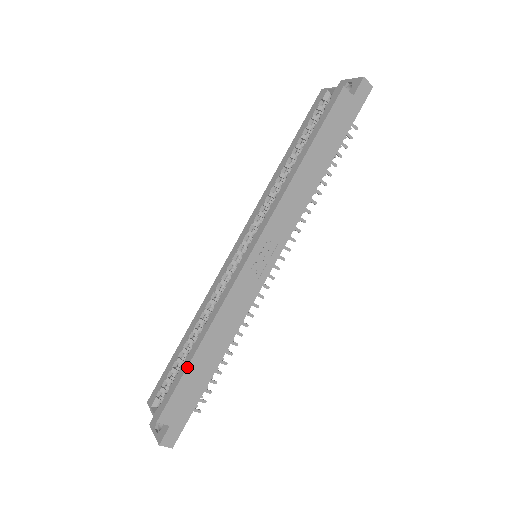
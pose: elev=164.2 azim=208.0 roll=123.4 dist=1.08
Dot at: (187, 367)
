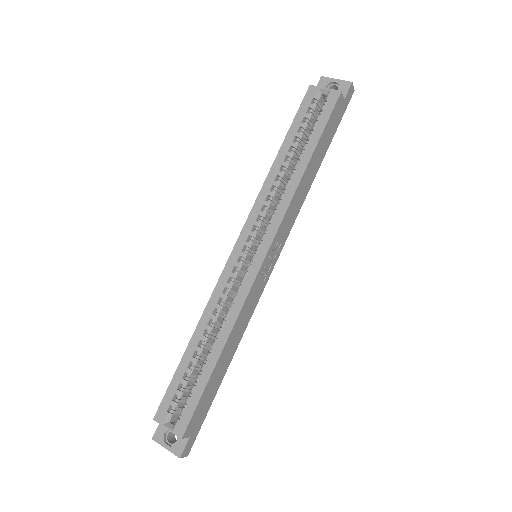
Dot at: (209, 378)
